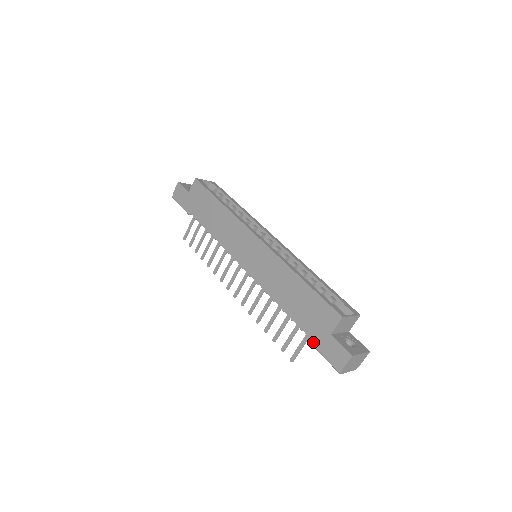
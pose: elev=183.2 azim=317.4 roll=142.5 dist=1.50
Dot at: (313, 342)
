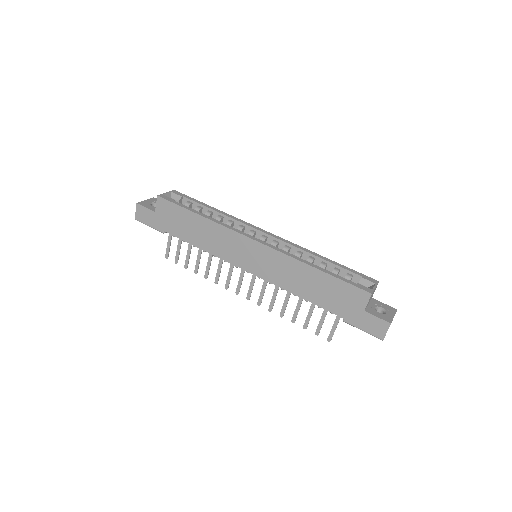
Dot at: (348, 321)
